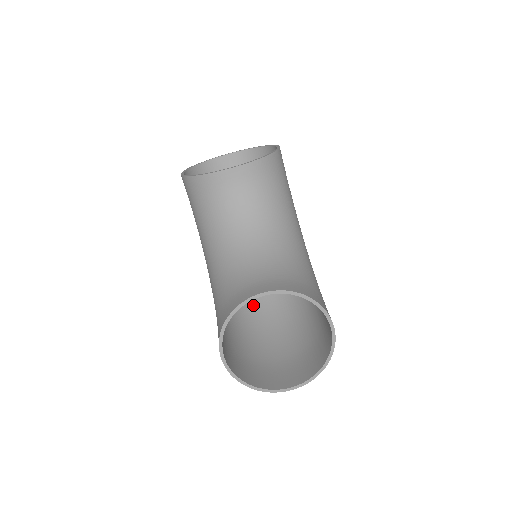
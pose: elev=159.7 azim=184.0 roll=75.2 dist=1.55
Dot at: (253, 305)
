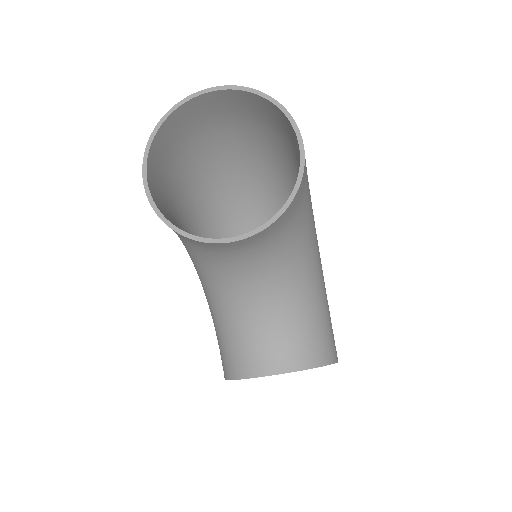
Dot at: occluded
